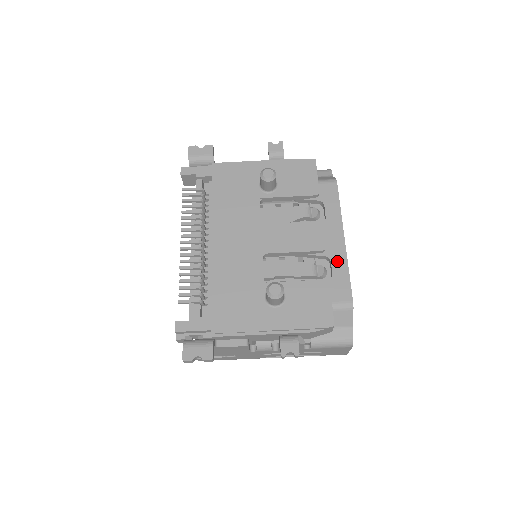
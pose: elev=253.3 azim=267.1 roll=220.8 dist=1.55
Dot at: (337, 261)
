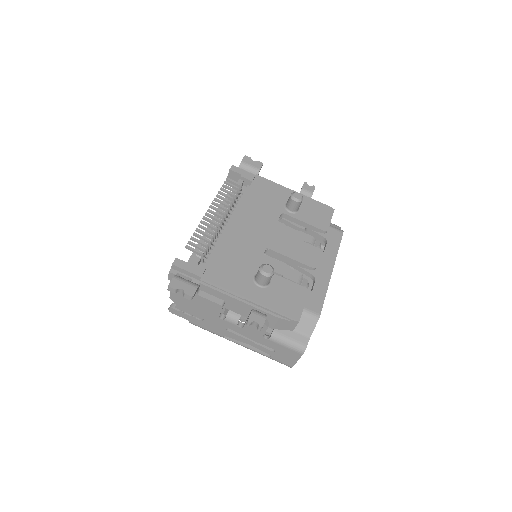
Dot at: (320, 282)
